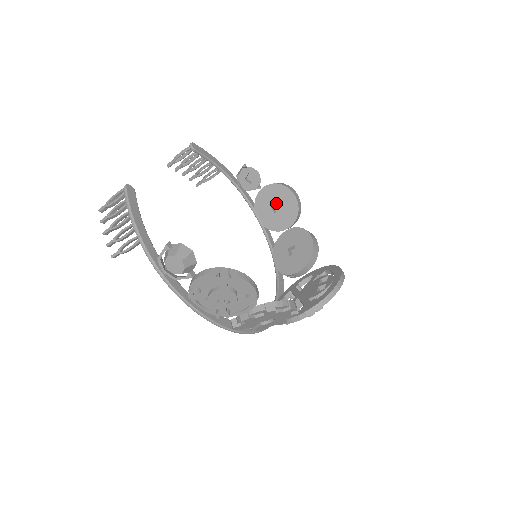
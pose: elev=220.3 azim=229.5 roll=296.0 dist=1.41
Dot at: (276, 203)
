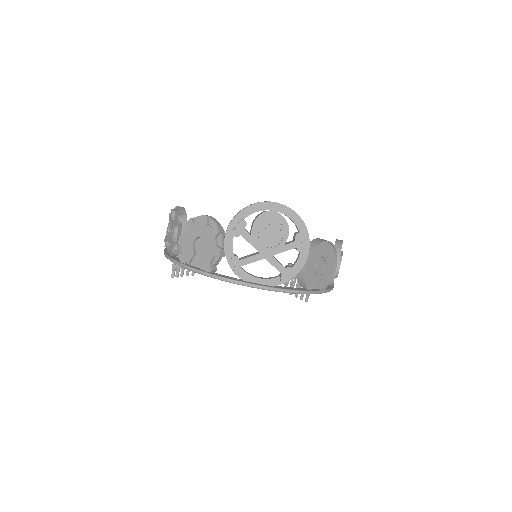
Dot at: occluded
